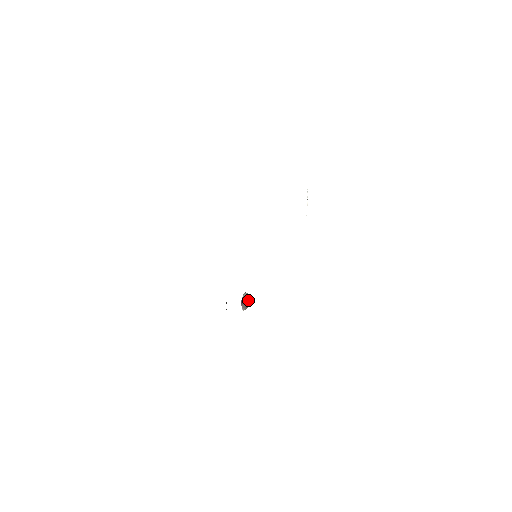
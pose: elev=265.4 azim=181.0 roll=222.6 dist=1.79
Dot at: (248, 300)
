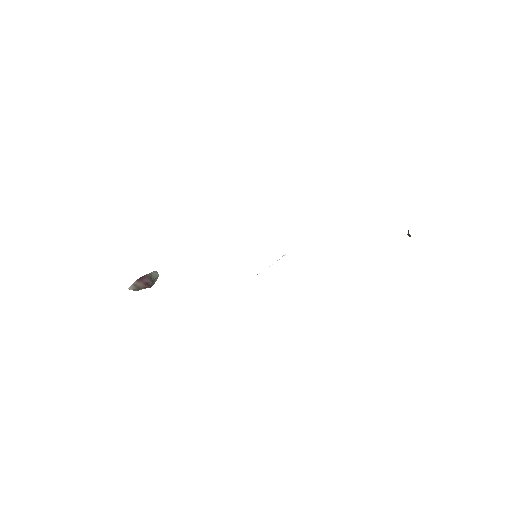
Dot at: (150, 284)
